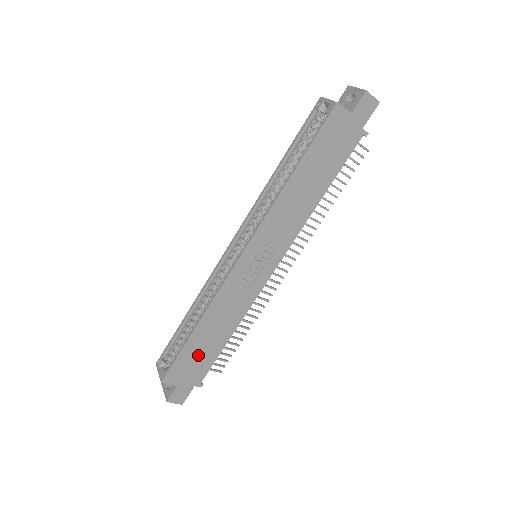
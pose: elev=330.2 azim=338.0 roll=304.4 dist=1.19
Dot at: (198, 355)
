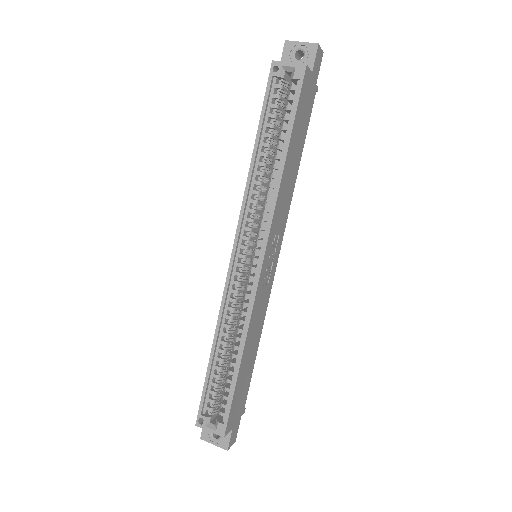
Dot at: (242, 385)
